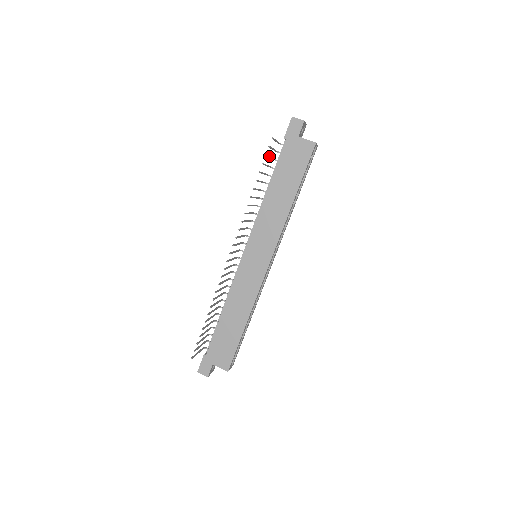
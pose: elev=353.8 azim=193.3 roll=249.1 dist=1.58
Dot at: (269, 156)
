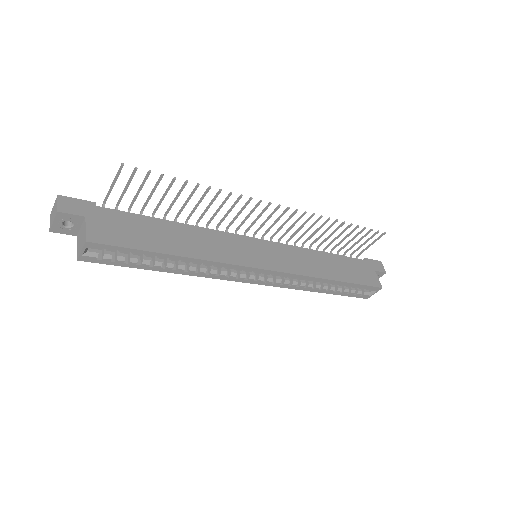
Dot at: occluded
